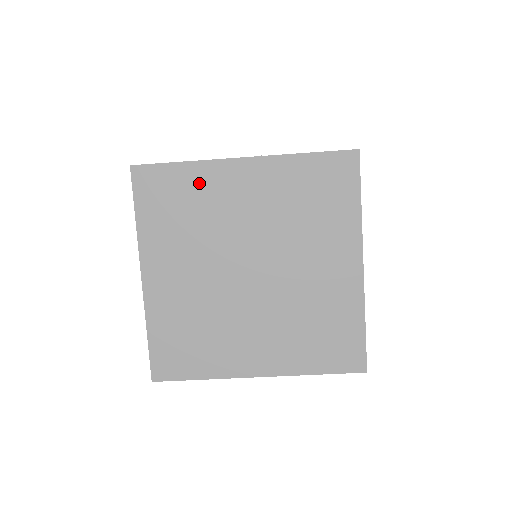
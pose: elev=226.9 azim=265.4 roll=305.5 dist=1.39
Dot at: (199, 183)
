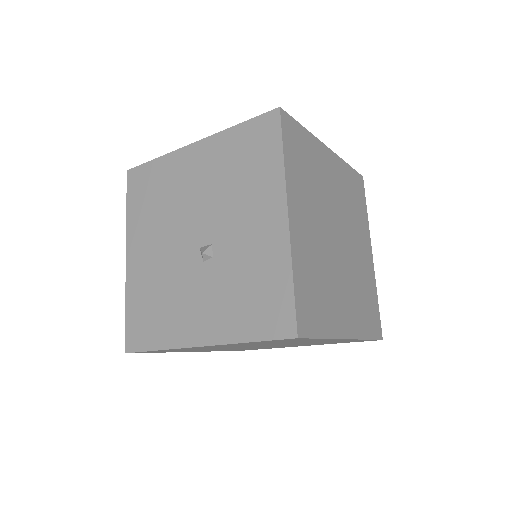
Dot at: (181, 349)
